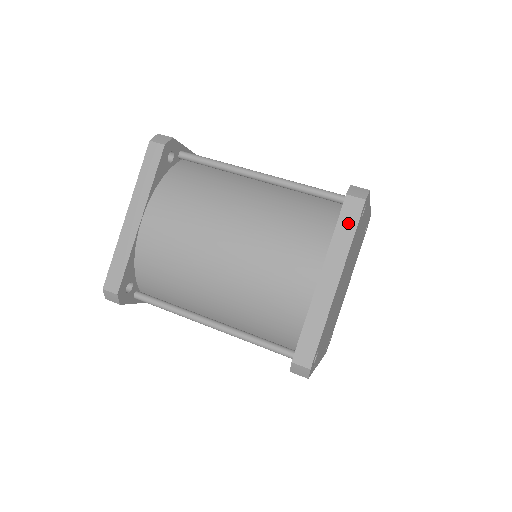
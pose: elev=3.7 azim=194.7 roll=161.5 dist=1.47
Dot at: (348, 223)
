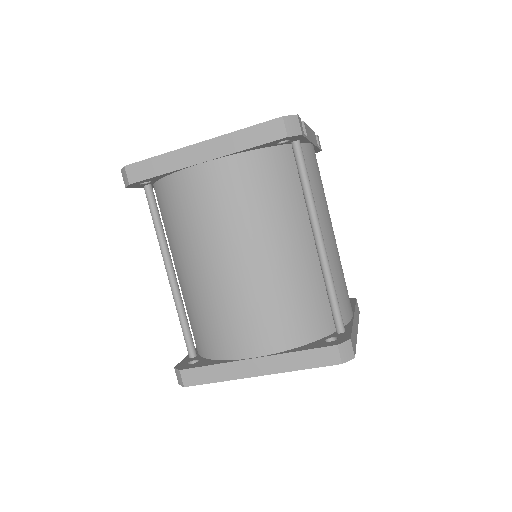
Dot at: (314, 359)
